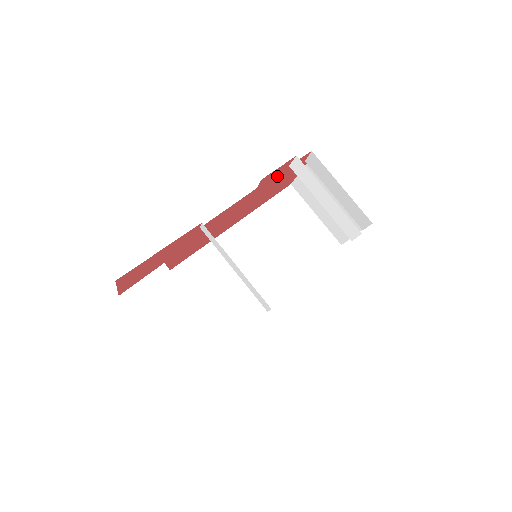
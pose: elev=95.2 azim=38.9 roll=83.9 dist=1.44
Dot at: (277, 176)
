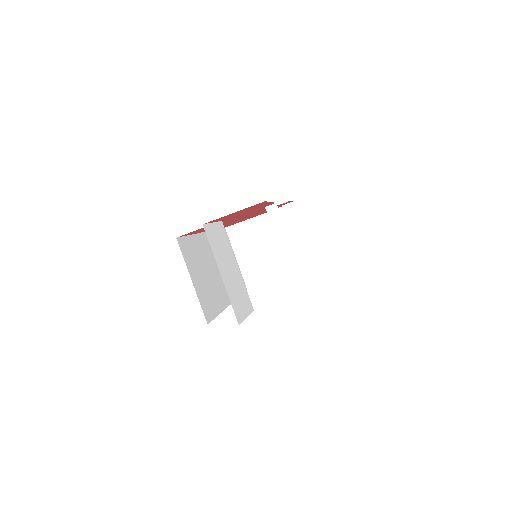
Dot at: occluded
